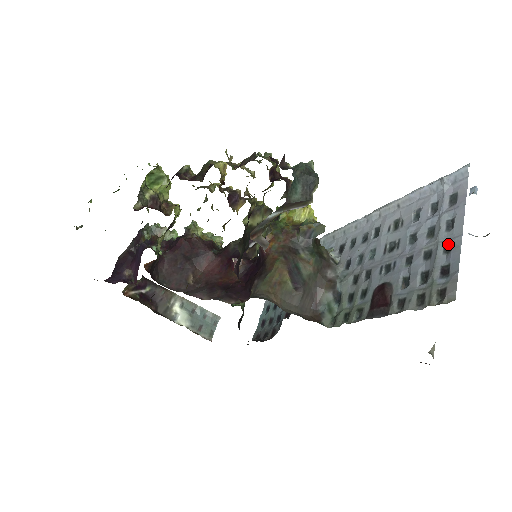
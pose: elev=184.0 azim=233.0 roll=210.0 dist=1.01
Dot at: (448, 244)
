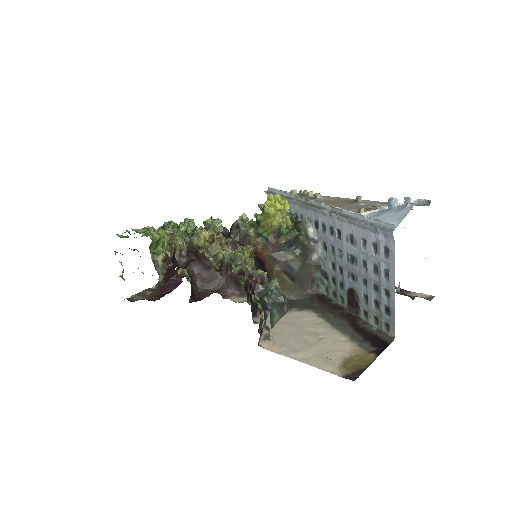
Dot at: (387, 291)
